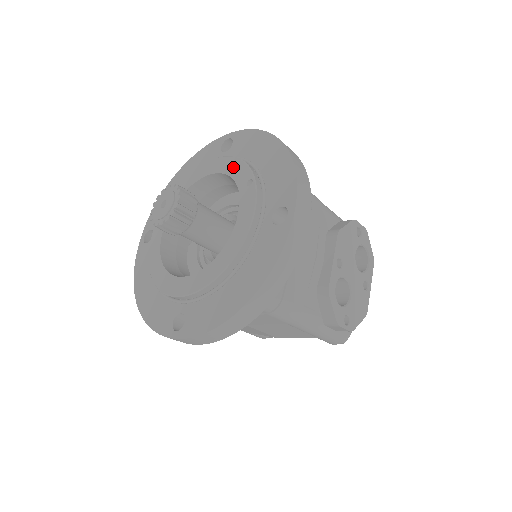
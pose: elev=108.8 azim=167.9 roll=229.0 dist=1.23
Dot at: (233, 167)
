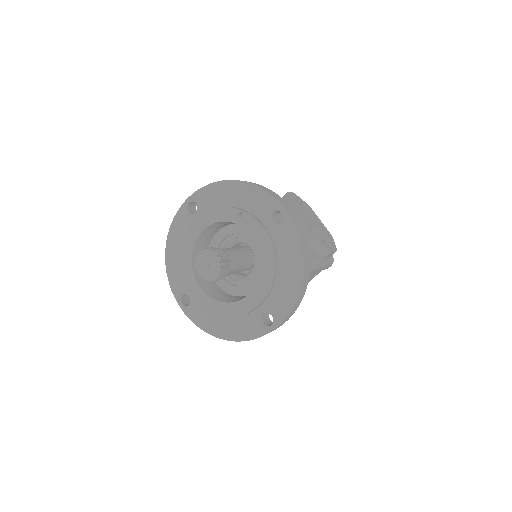
Dot at: (218, 215)
